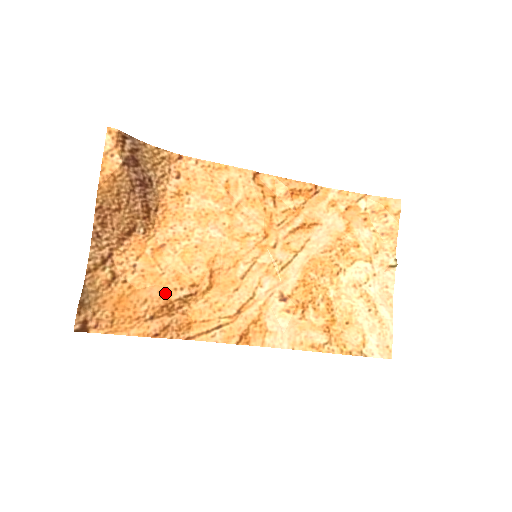
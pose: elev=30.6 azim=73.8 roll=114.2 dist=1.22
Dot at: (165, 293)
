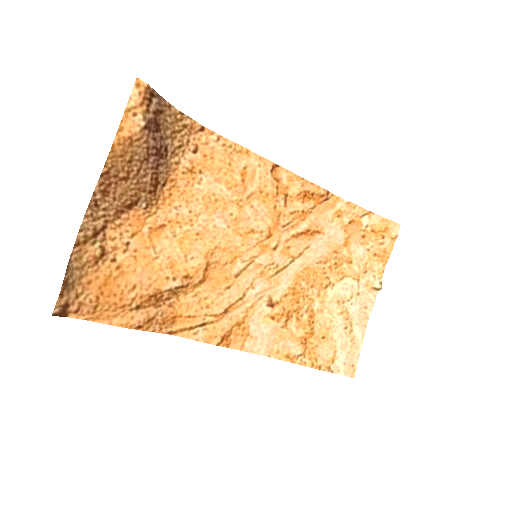
Dot at: (156, 281)
